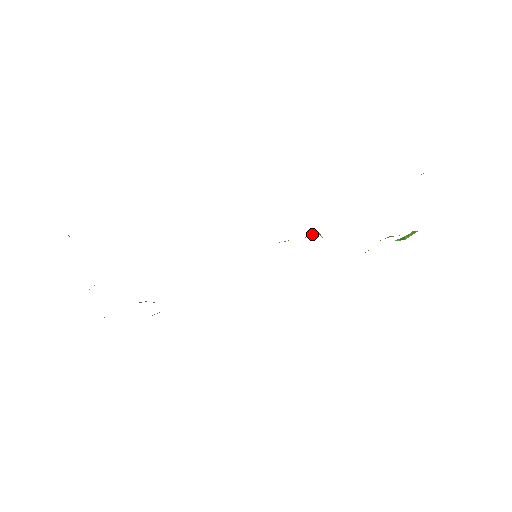
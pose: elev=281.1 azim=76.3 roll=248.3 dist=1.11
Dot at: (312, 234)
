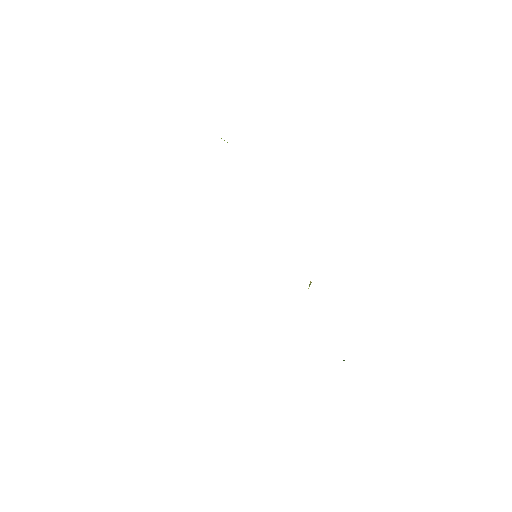
Dot at: occluded
